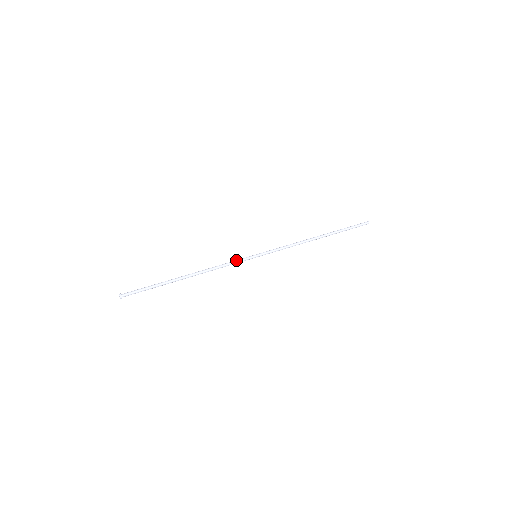
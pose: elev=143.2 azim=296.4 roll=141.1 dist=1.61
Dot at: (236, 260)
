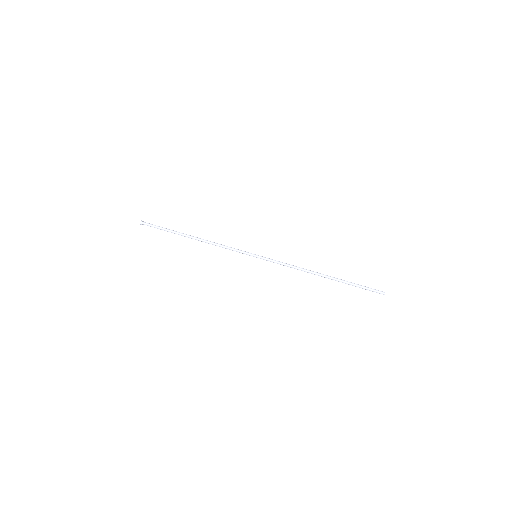
Dot at: (237, 249)
